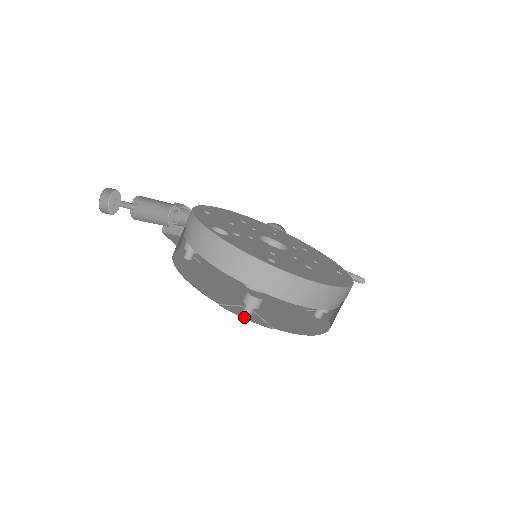
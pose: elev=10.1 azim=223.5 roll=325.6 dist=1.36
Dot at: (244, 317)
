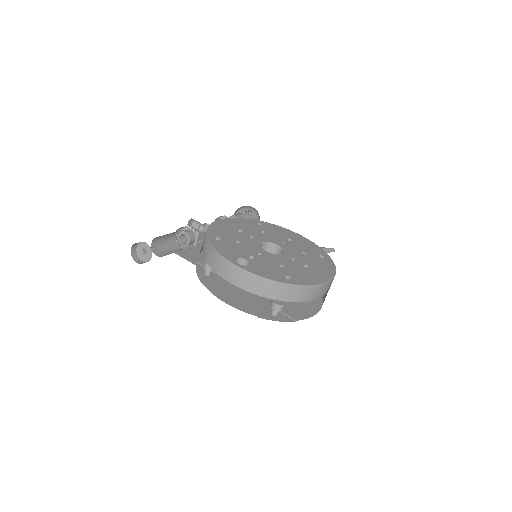
Dot at: (276, 320)
